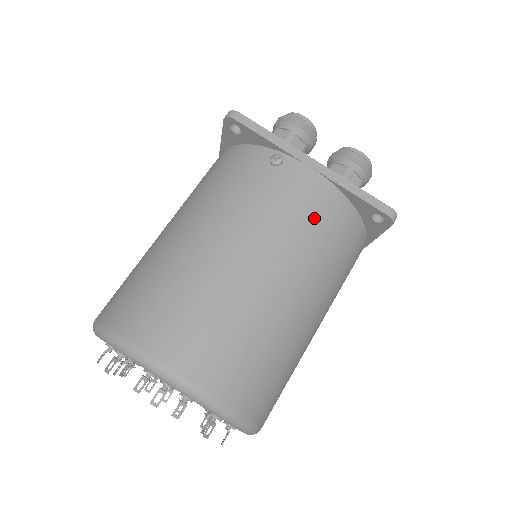
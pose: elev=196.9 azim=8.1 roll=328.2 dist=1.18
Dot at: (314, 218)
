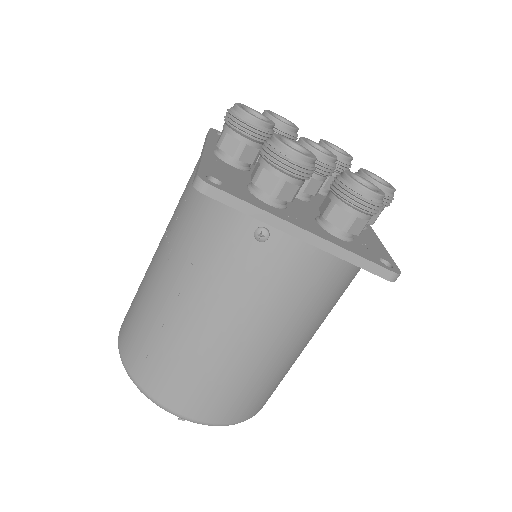
Dot at: (306, 290)
